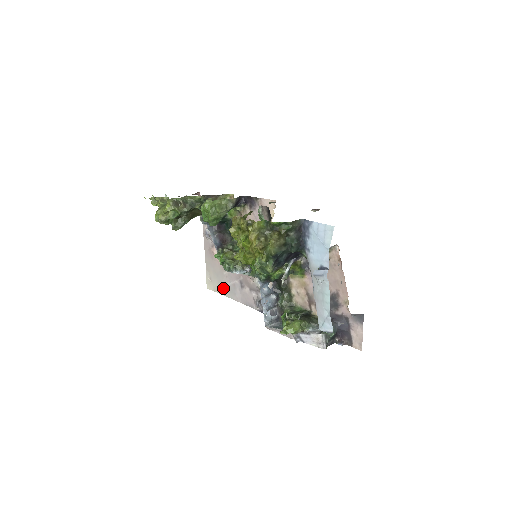
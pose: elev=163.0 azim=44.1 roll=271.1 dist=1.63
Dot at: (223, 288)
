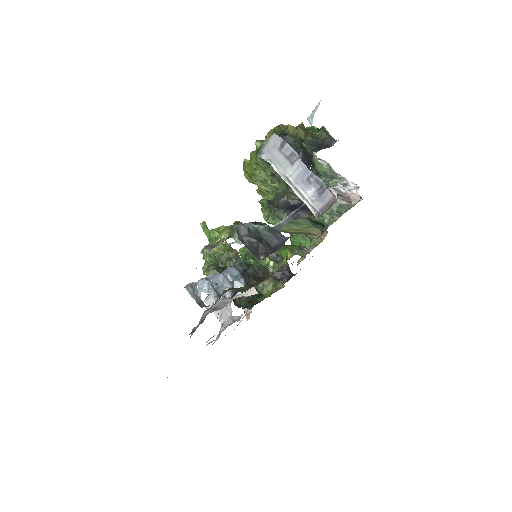
Dot at: occluded
